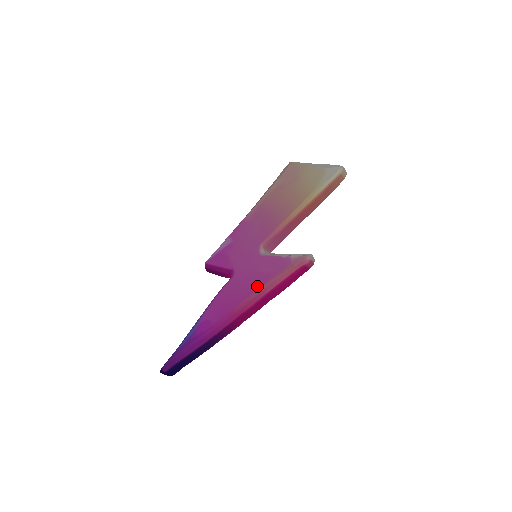
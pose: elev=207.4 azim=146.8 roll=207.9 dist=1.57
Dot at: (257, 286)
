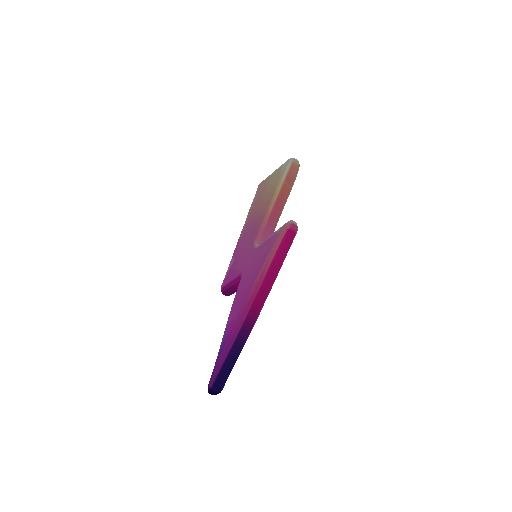
Dot at: (259, 267)
